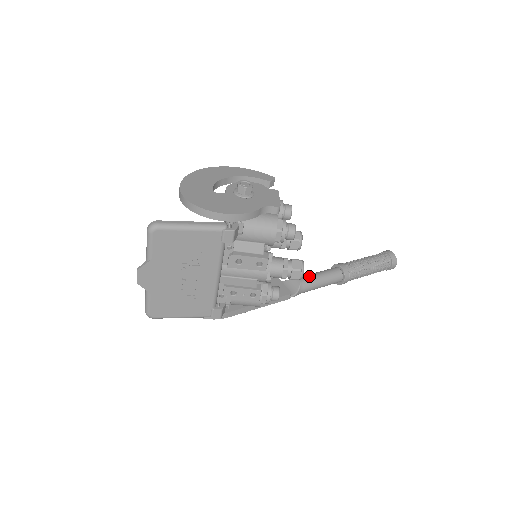
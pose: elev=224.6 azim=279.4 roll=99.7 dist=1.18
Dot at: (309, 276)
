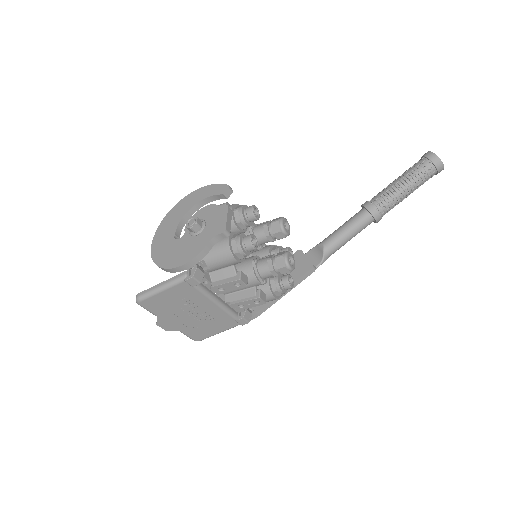
Dot at: (332, 235)
